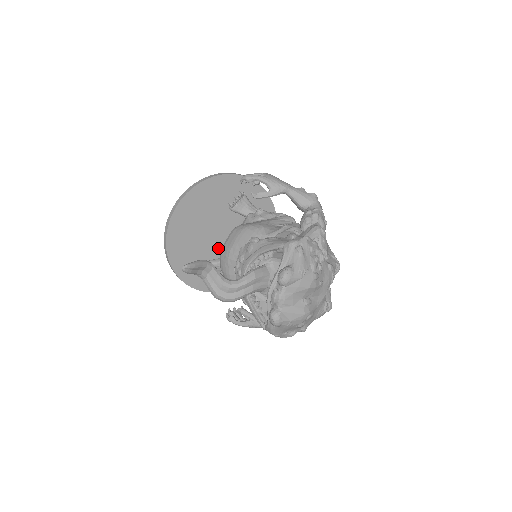
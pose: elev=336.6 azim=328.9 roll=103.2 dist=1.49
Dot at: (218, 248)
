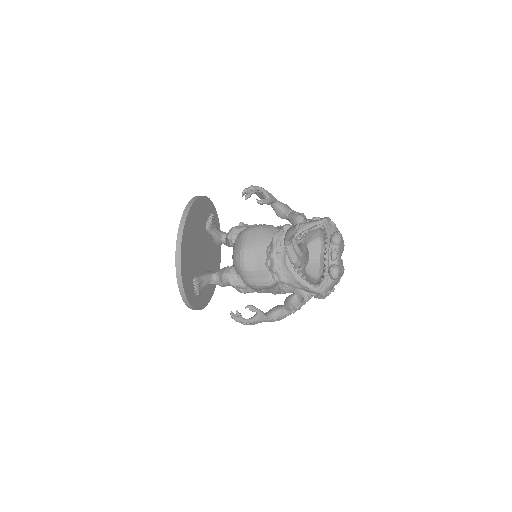
Dot at: (200, 264)
